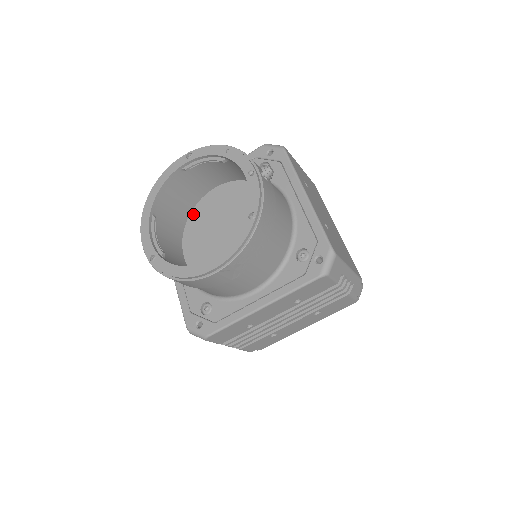
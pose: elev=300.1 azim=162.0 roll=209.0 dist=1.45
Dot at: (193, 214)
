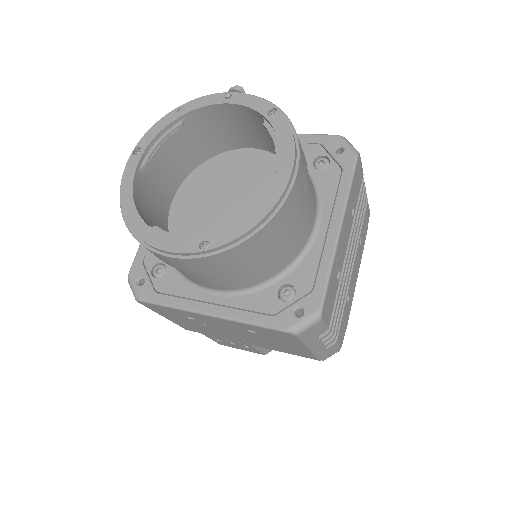
Dot at: occluded
